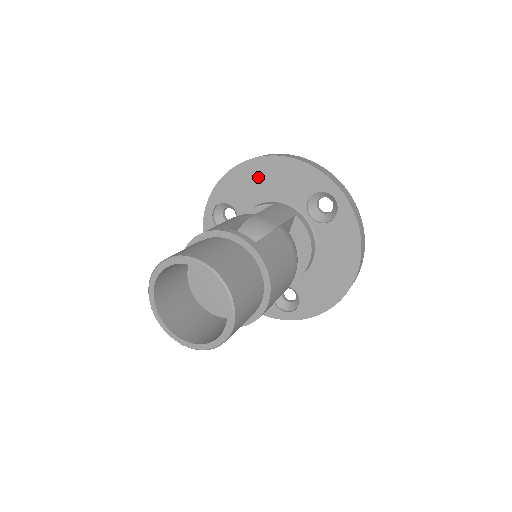
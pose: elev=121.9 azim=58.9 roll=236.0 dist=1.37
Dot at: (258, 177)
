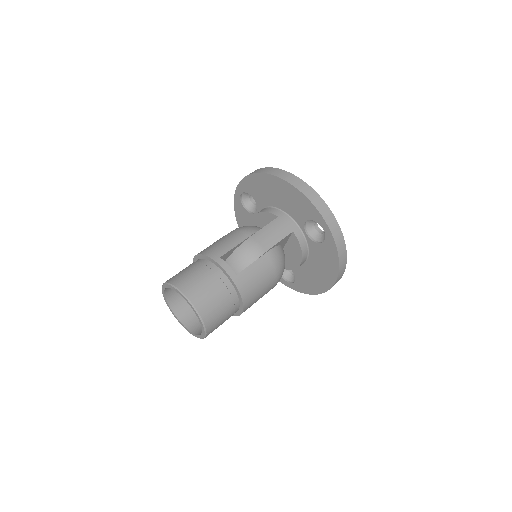
Dot at: (272, 189)
